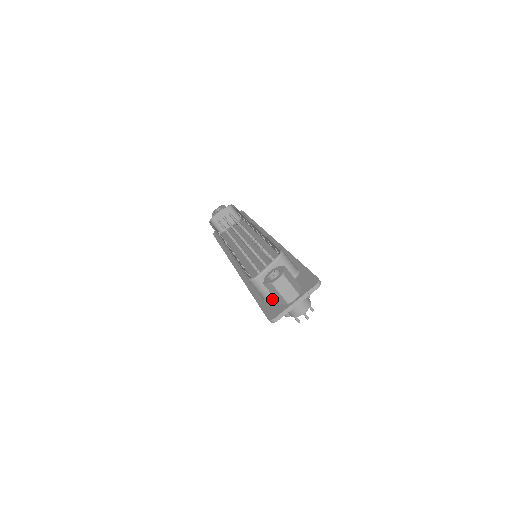
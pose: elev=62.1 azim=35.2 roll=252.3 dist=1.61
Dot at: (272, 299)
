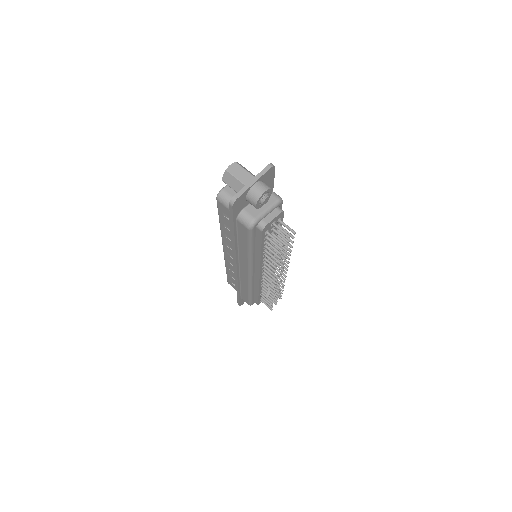
Dot at: occluded
